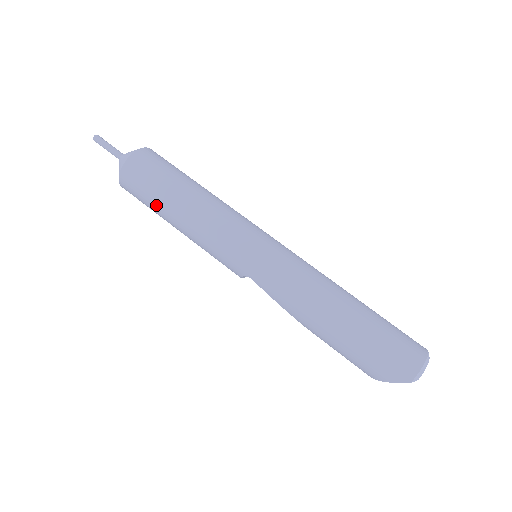
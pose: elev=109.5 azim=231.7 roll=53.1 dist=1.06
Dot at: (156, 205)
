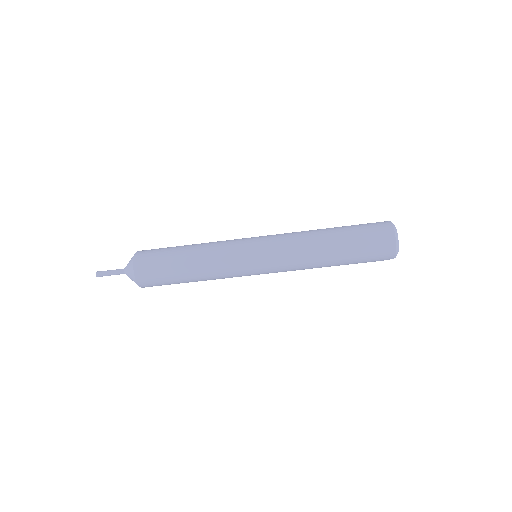
Dot at: occluded
